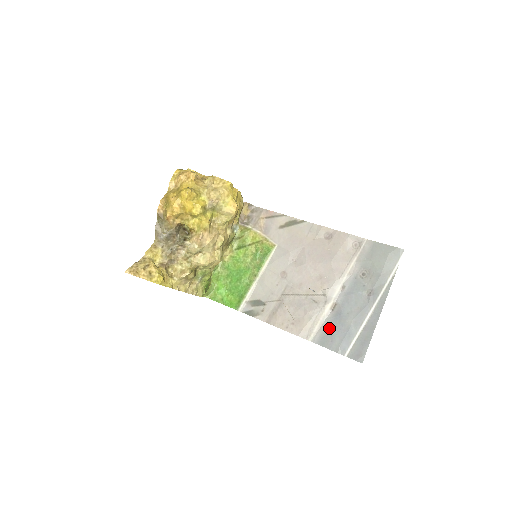
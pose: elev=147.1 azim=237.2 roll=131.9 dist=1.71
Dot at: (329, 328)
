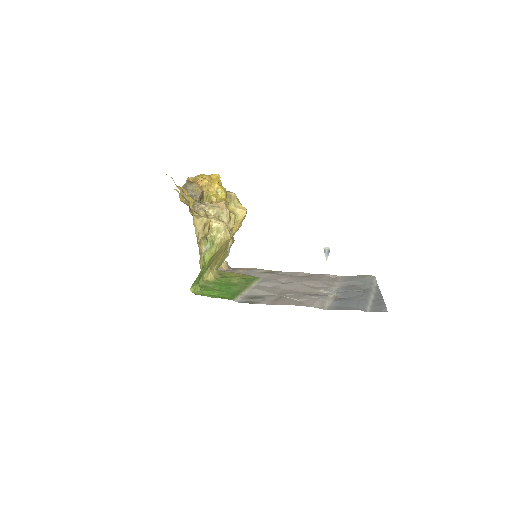
Dot at: (340, 303)
